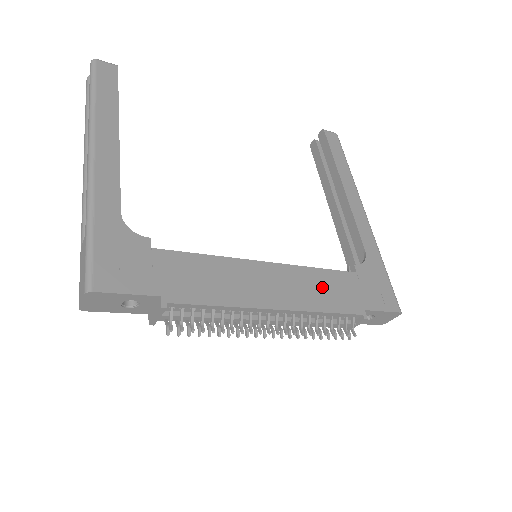
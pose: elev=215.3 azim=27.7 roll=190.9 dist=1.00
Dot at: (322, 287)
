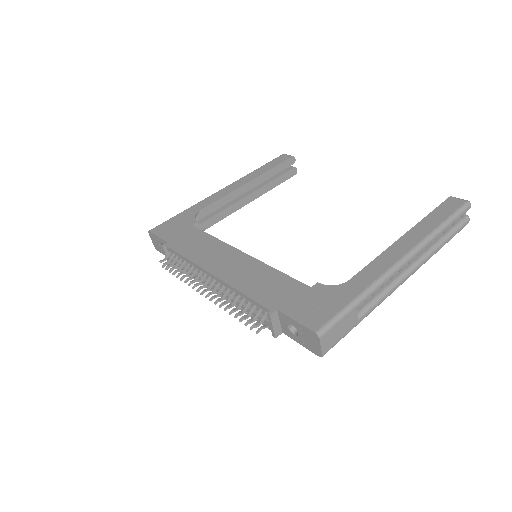
Dot at: (262, 280)
